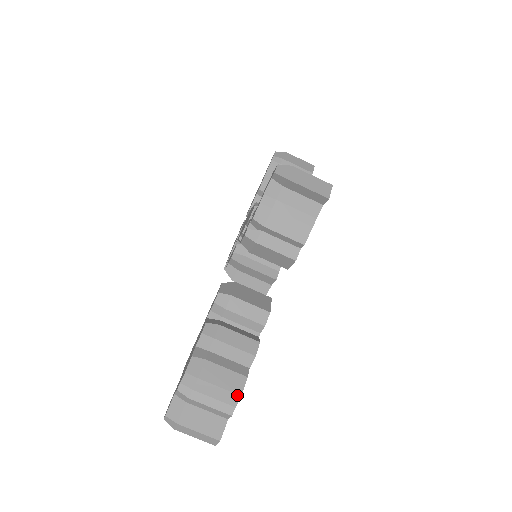
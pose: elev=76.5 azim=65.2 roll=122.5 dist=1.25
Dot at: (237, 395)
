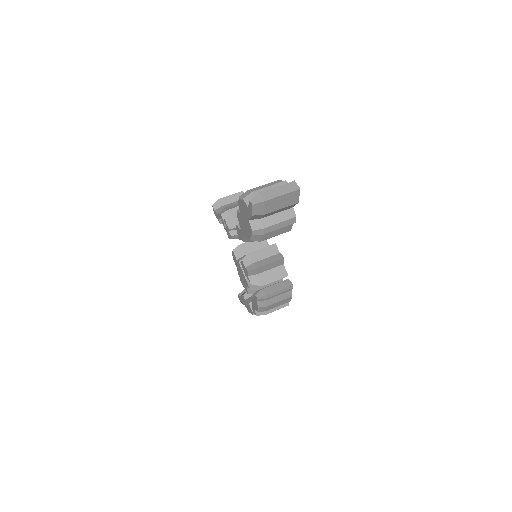
Dot at: (277, 181)
